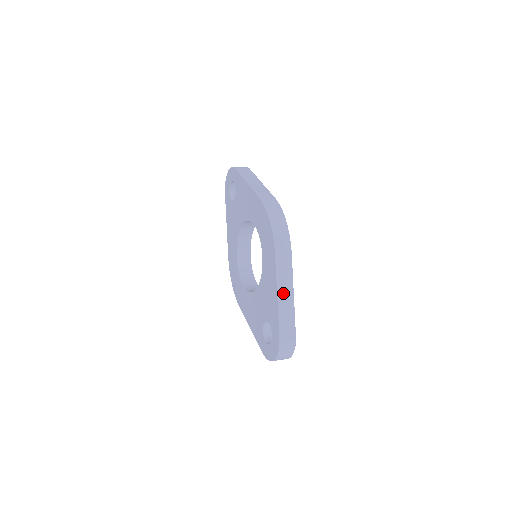
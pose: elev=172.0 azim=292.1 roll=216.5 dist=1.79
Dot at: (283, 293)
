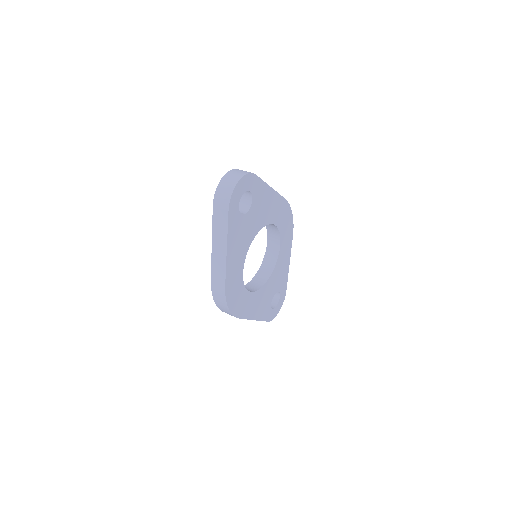
Dot at: occluded
